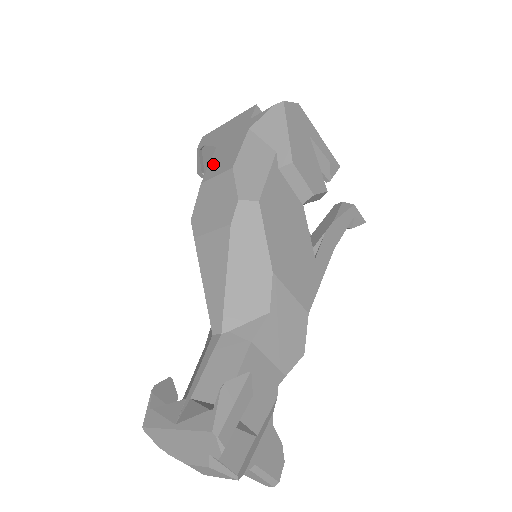
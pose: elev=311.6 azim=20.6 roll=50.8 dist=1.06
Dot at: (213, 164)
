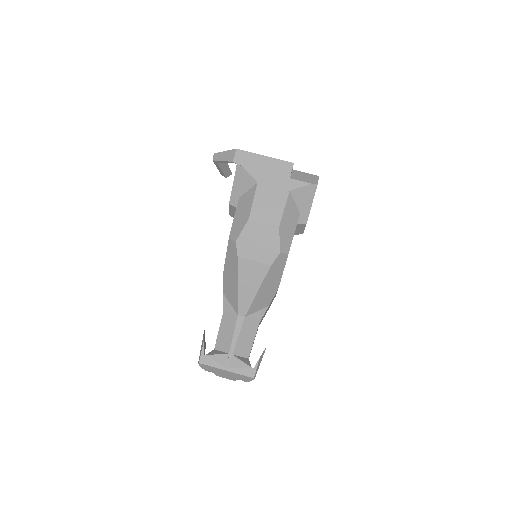
Dot at: (258, 205)
